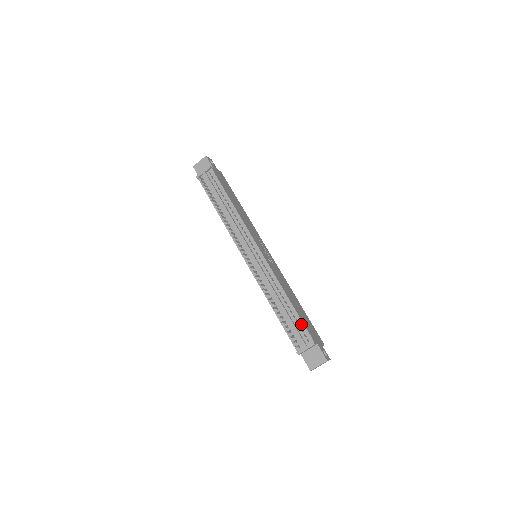
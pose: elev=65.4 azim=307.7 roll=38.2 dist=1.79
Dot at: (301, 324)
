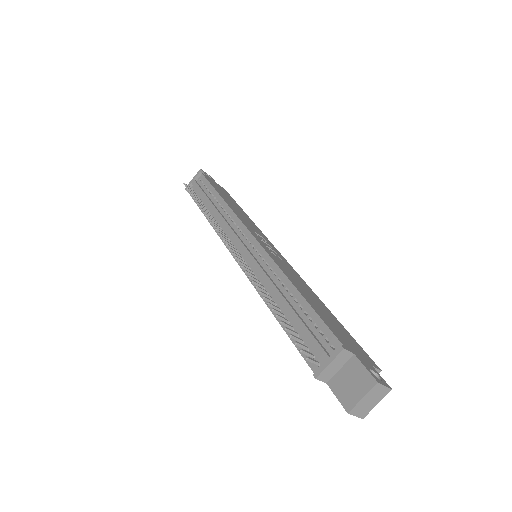
Dot at: (318, 322)
